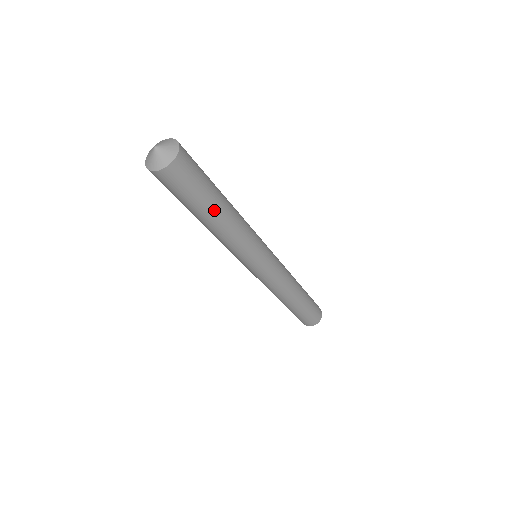
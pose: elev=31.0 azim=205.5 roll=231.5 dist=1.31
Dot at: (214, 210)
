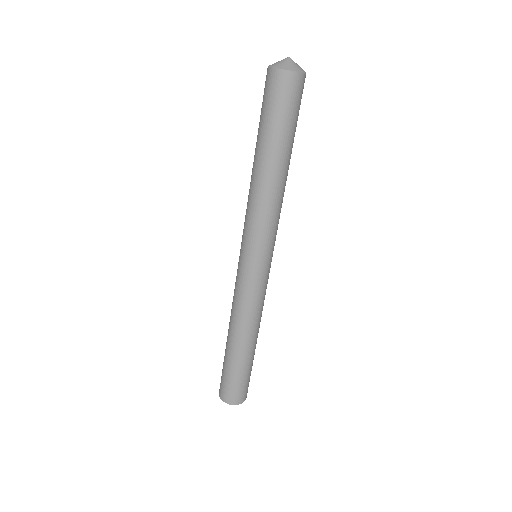
Dot at: (275, 153)
